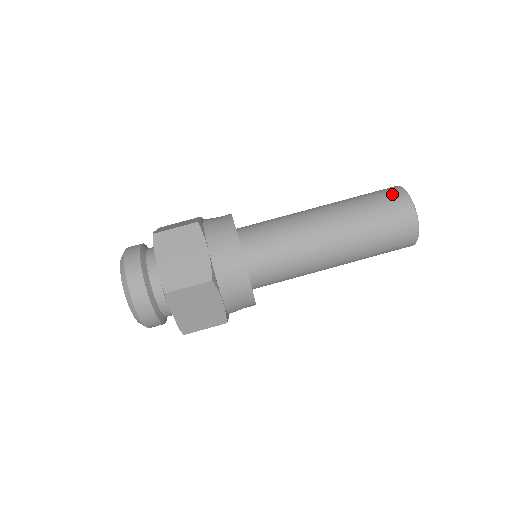
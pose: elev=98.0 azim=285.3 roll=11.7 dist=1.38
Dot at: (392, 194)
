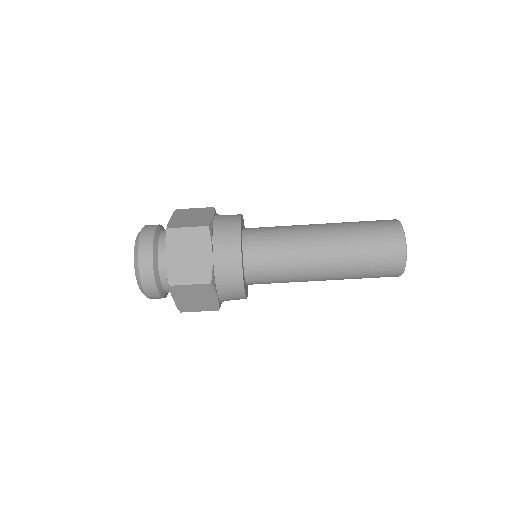
Dot at: (392, 262)
